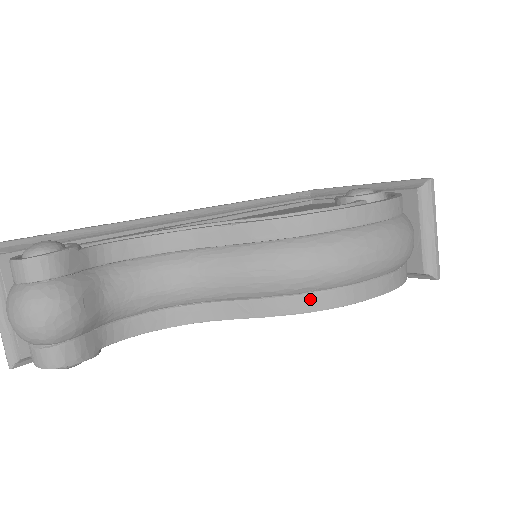
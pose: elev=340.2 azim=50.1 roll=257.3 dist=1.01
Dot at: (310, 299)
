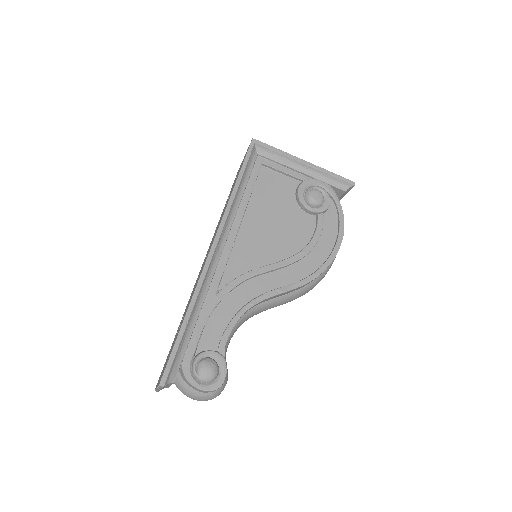
Dot at: occluded
